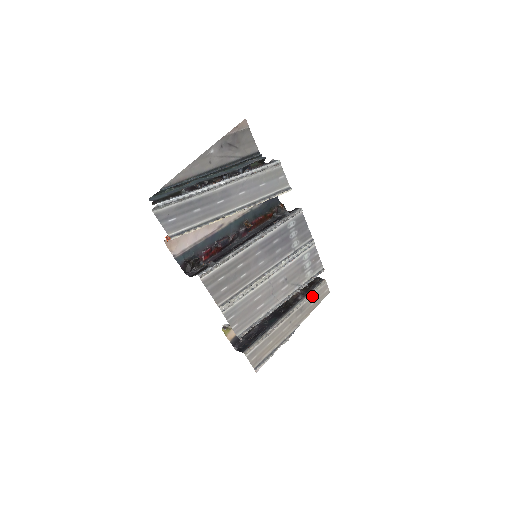
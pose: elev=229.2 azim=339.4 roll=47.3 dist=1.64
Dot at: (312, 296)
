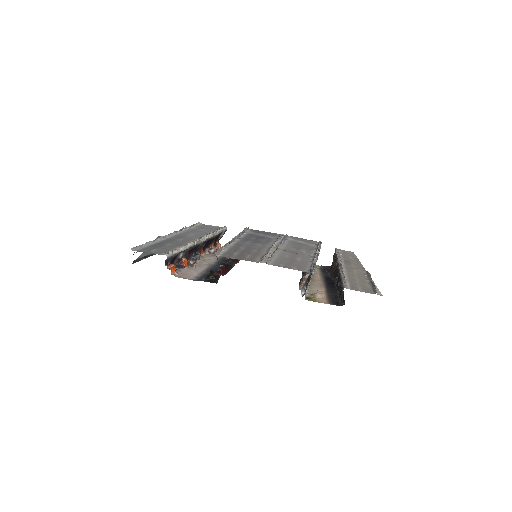
Dot at: (342, 256)
